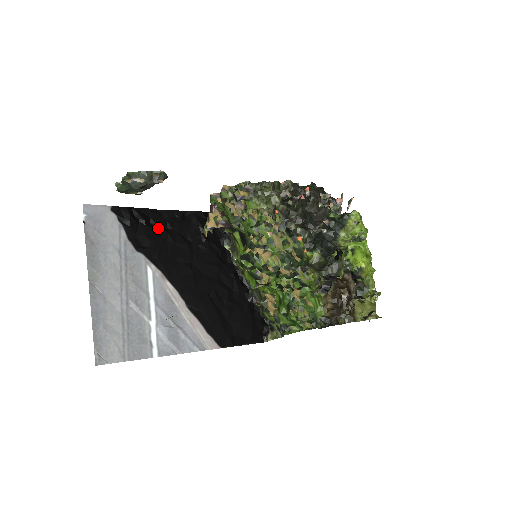
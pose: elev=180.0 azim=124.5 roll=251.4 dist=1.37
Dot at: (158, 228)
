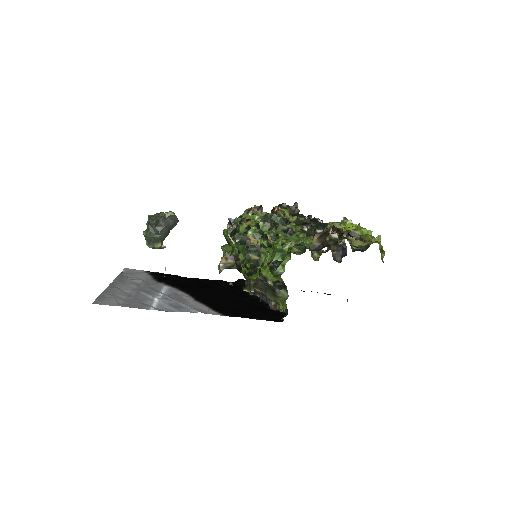
Dot at: (182, 280)
